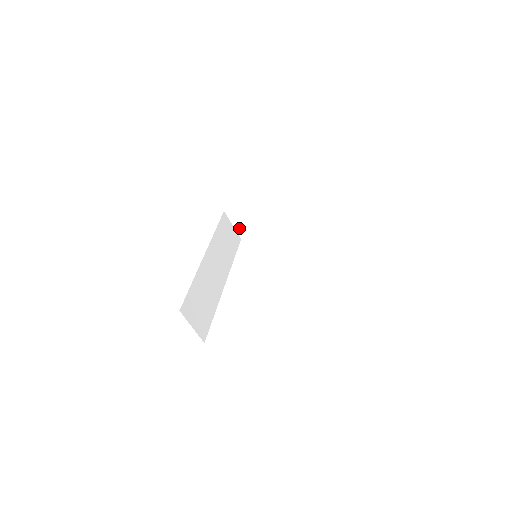
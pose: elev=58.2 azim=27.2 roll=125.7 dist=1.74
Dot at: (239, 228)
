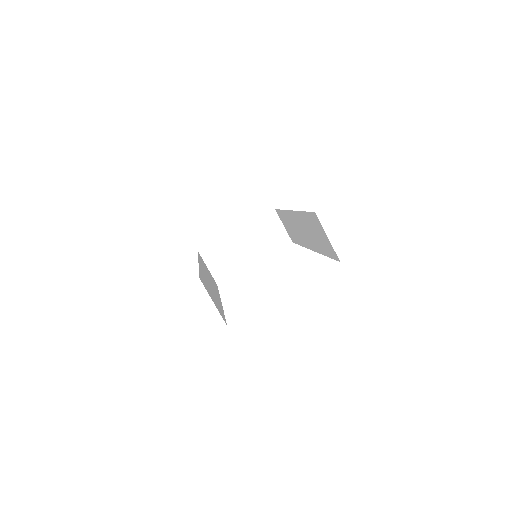
Dot at: (215, 271)
